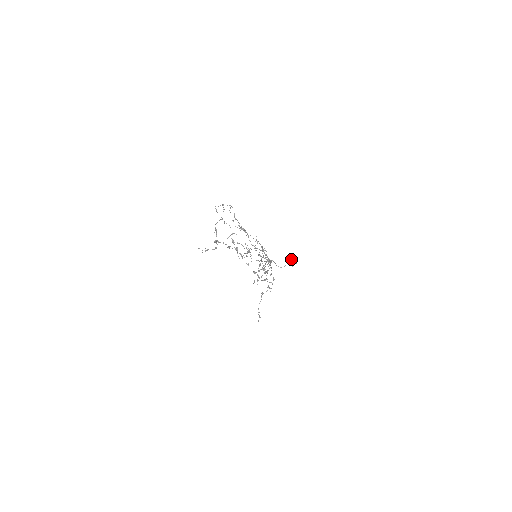
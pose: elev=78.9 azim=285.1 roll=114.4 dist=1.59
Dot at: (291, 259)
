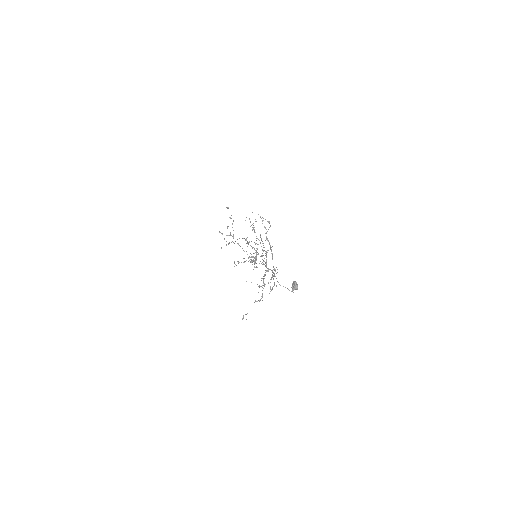
Dot at: (294, 284)
